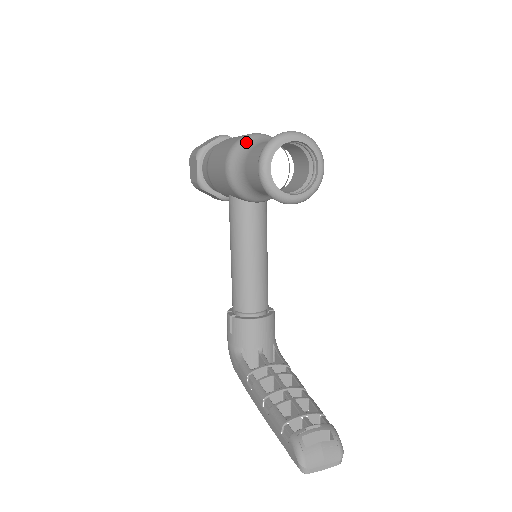
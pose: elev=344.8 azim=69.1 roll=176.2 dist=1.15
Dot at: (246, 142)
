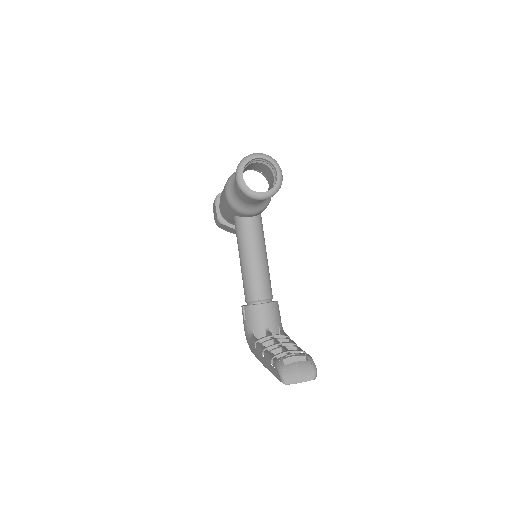
Dot at: occluded
